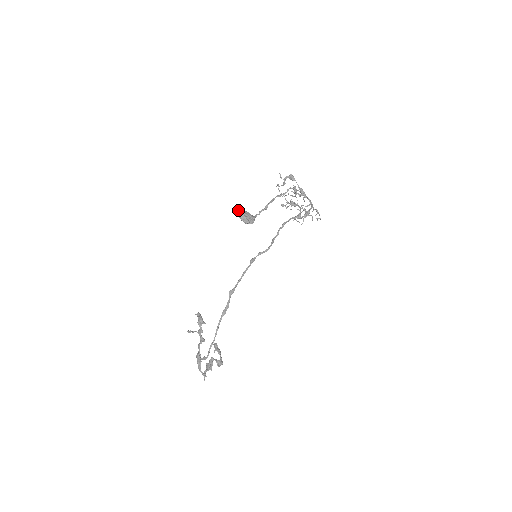
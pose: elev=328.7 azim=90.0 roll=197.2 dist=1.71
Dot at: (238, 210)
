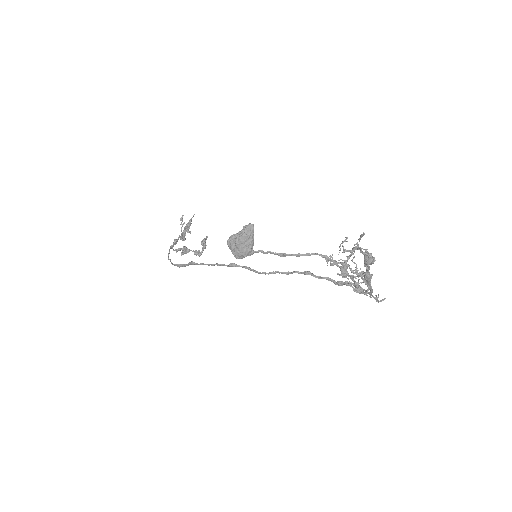
Dot at: (244, 226)
